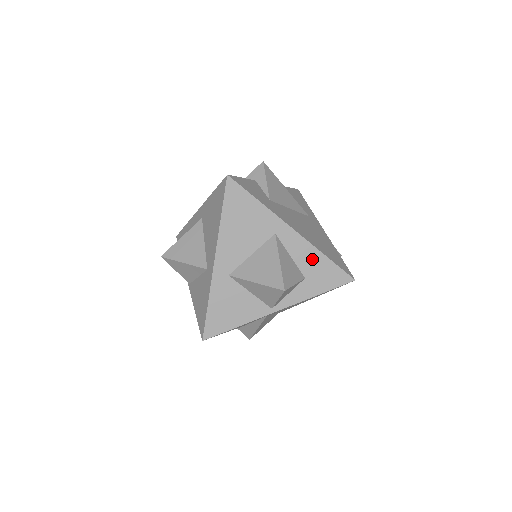
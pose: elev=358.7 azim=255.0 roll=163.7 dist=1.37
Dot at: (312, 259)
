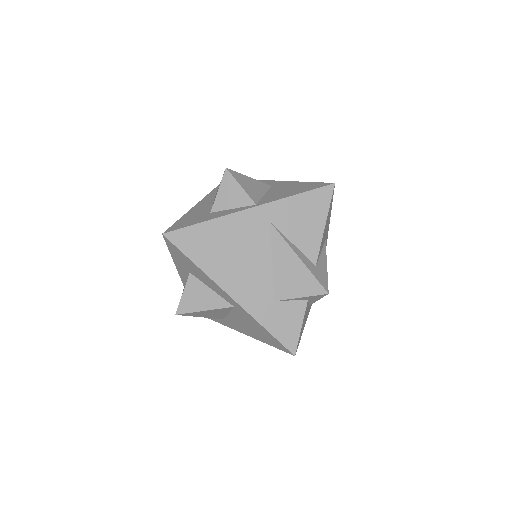
Dot at: occluded
